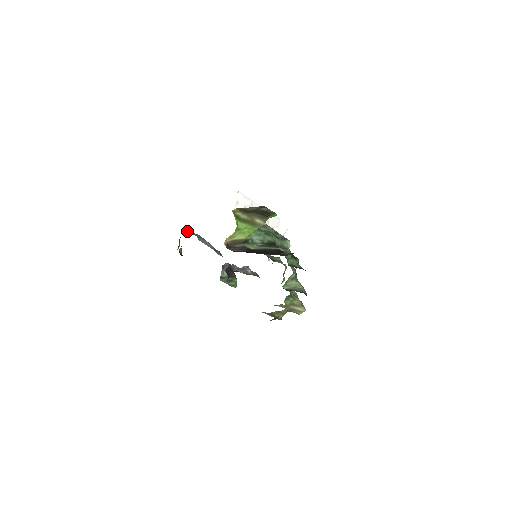
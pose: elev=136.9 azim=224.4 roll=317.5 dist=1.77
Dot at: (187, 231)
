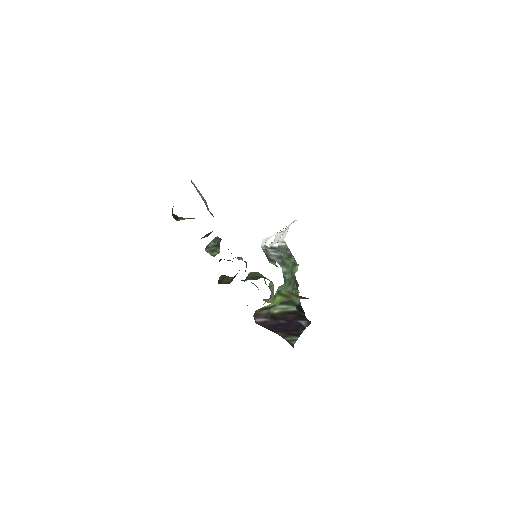
Dot at: occluded
